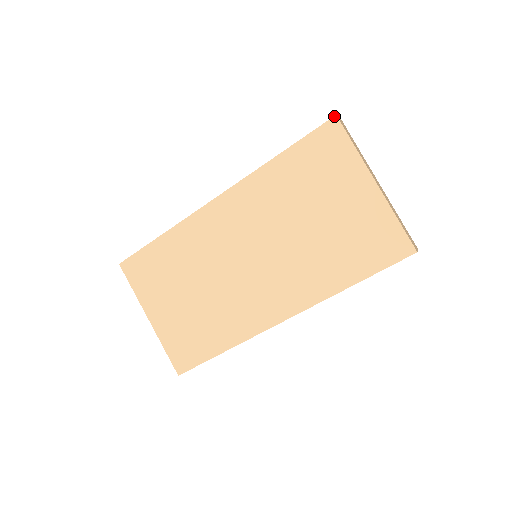
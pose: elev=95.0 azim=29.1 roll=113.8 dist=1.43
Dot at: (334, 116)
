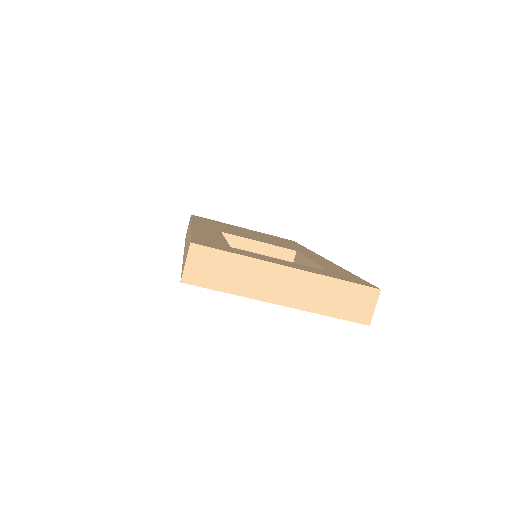
Dot at: occluded
